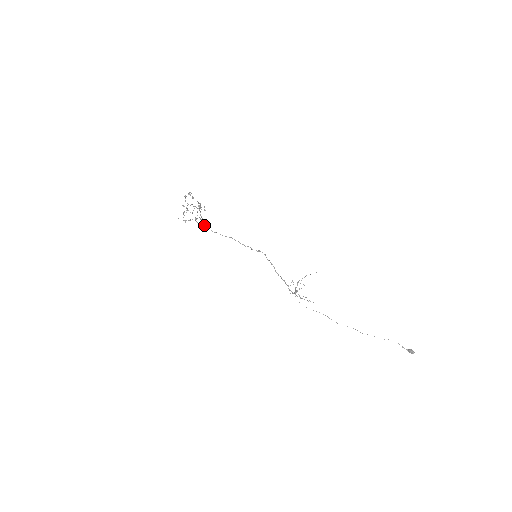
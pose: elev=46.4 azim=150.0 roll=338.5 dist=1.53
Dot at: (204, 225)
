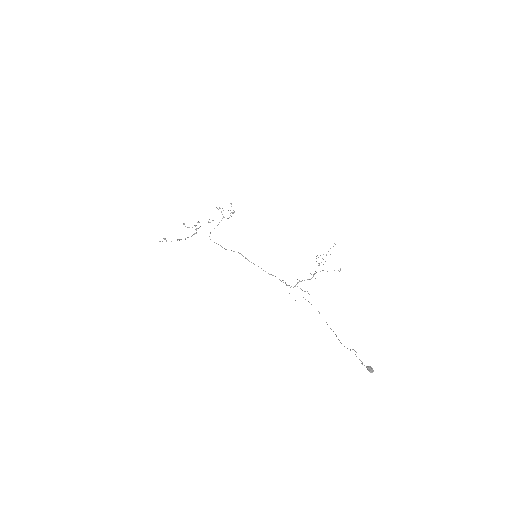
Dot at: (210, 239)
